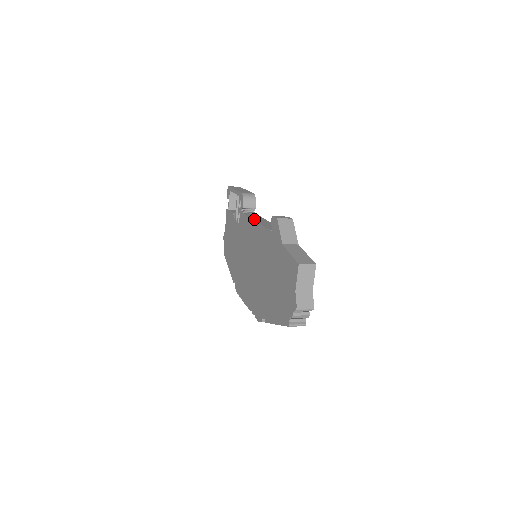
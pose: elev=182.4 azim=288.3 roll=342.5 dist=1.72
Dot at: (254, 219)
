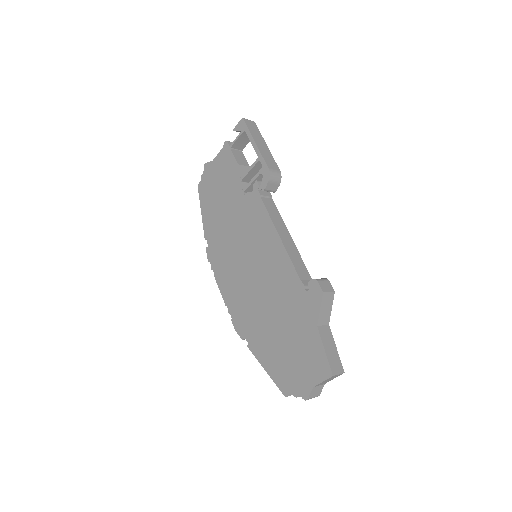
Dot at: (278, 230)
